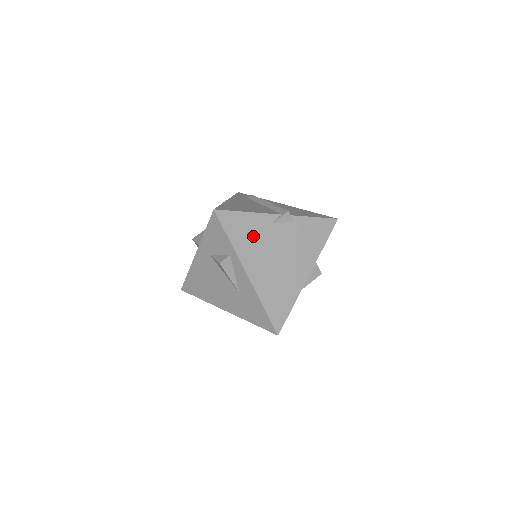
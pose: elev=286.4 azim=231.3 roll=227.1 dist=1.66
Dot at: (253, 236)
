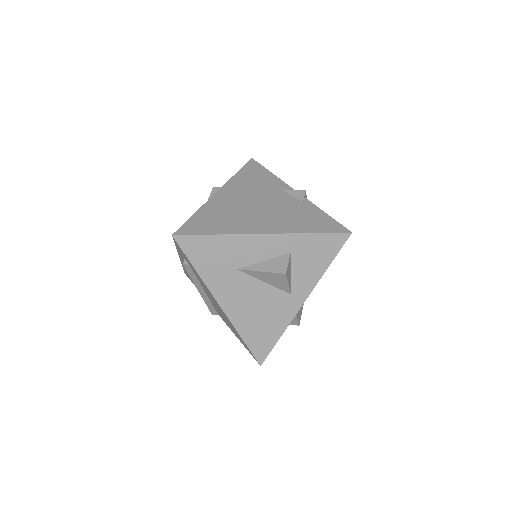
Dot at: (256, 183)
